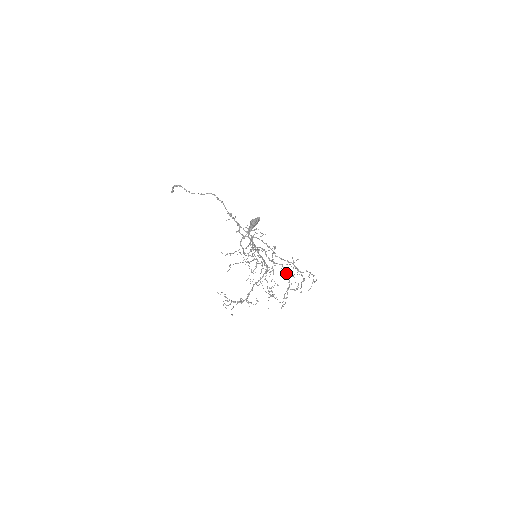
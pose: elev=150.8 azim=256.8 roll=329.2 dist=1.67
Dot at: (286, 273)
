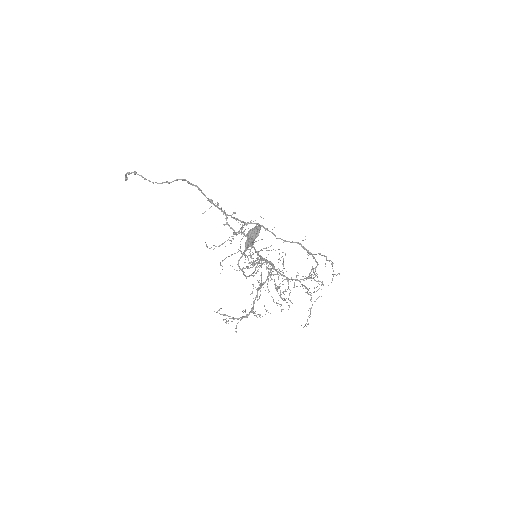
Dot at: (307, 291)
